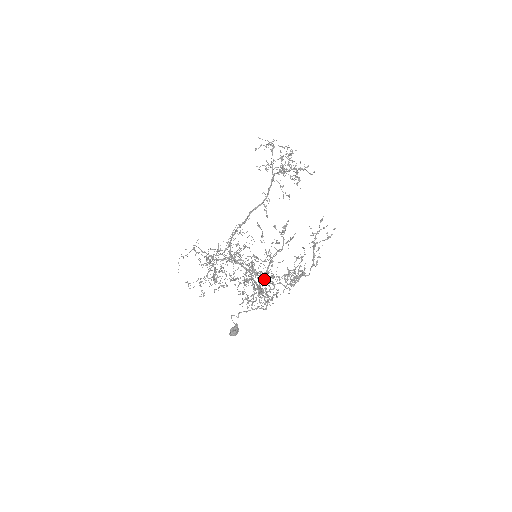
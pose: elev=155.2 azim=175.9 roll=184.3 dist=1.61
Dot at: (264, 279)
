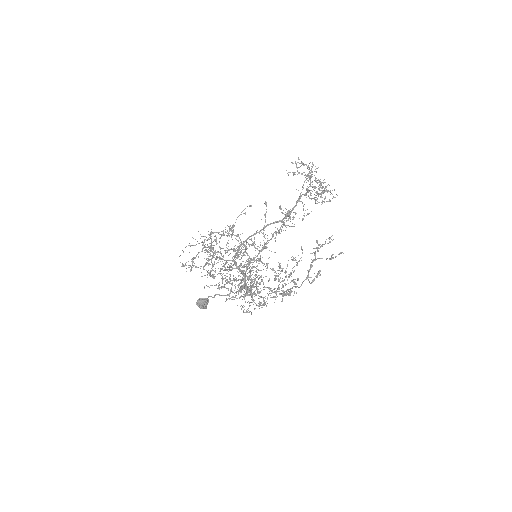
Dot at: (252, 260)
